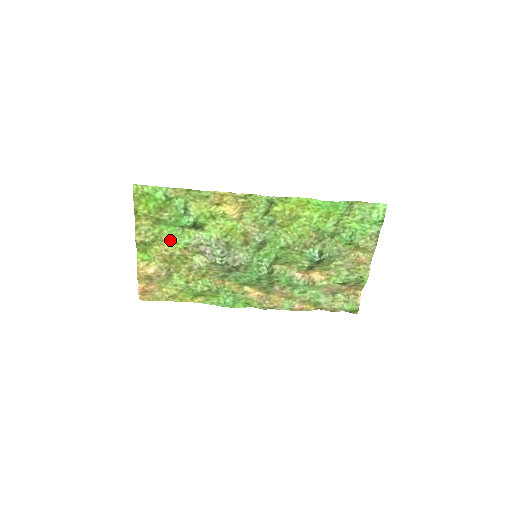
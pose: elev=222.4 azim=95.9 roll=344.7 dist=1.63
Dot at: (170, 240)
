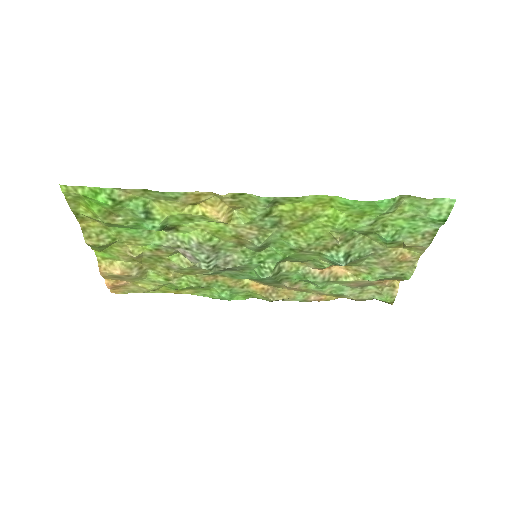
Dot at: (134, 241)
